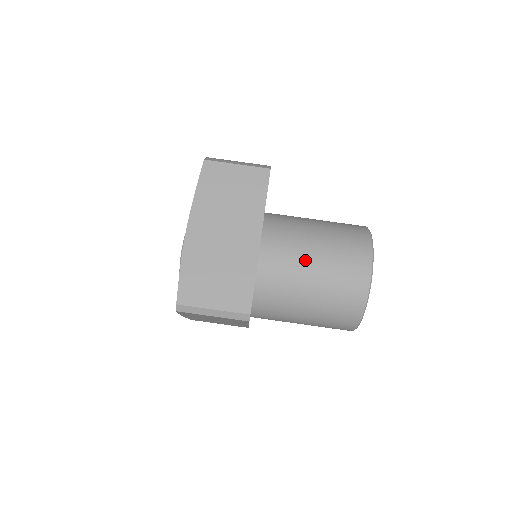
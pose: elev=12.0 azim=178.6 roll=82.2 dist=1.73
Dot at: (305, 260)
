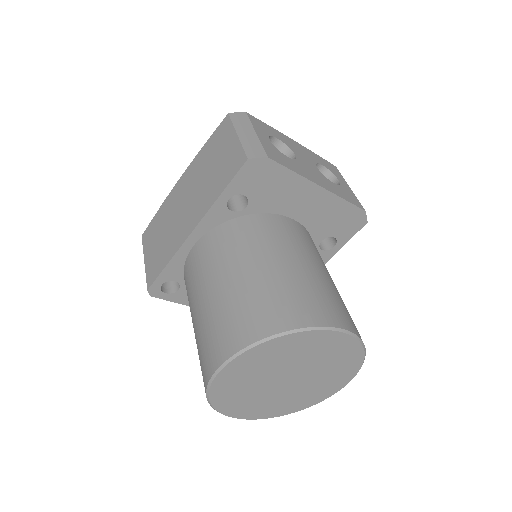
Dot at: (203, 288)
